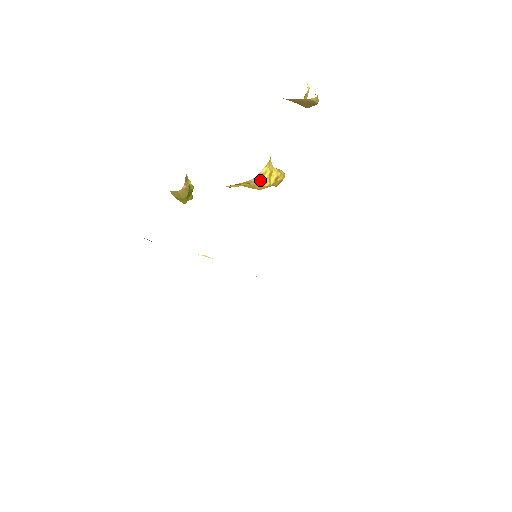
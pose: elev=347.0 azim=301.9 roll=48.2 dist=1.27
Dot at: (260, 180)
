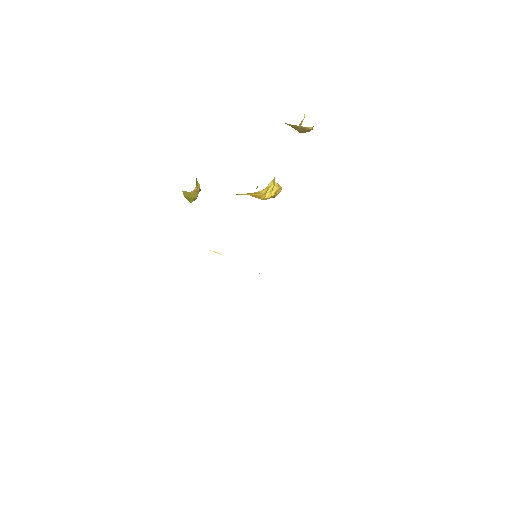
Dot at: (265, 192)
